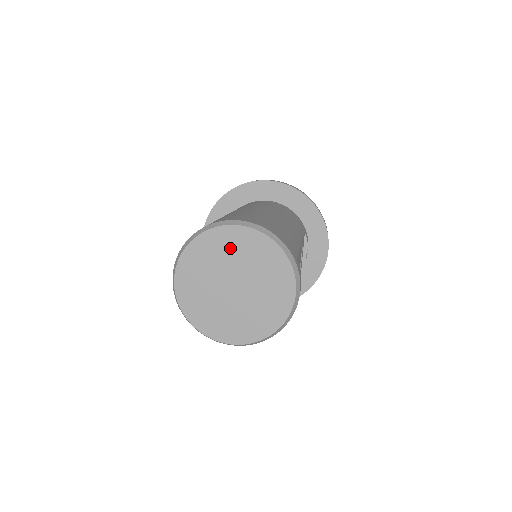
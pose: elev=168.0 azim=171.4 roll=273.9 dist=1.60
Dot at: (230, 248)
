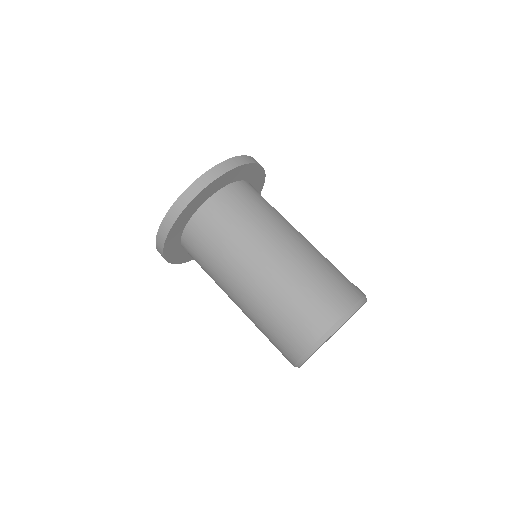
Dot at: occluded
